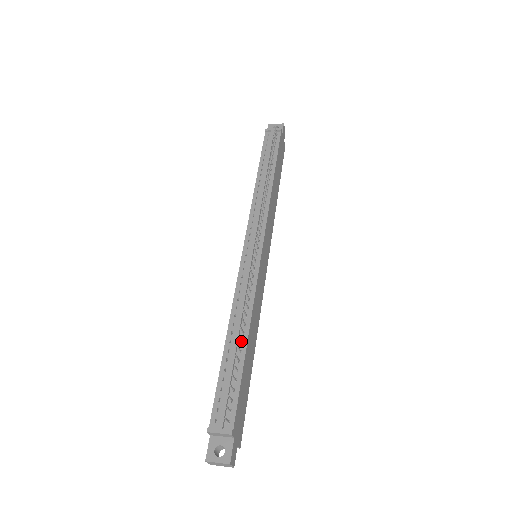
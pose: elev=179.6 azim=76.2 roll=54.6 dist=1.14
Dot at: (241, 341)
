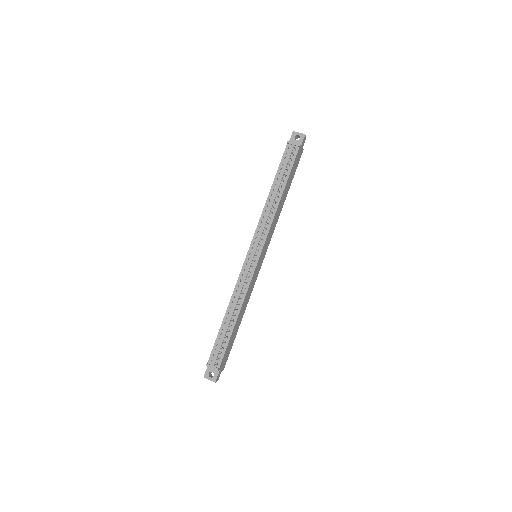
Dot at: (233, 321)
